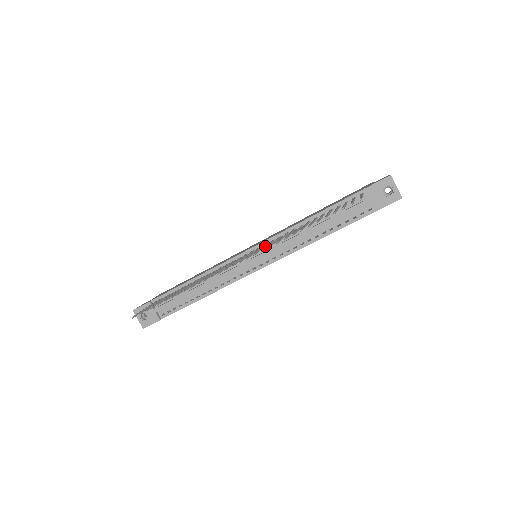
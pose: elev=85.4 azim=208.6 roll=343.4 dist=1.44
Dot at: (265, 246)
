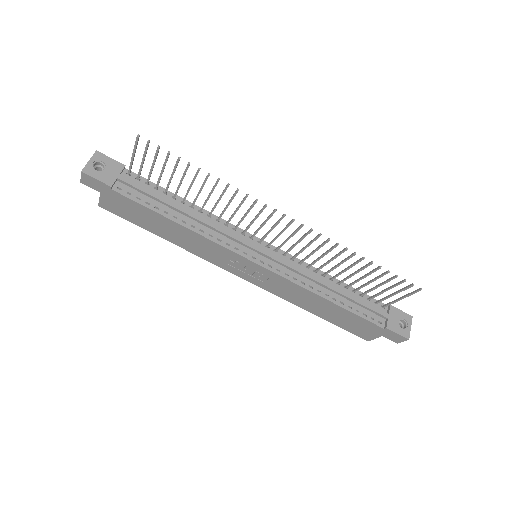
Dot at: (312, 241)
